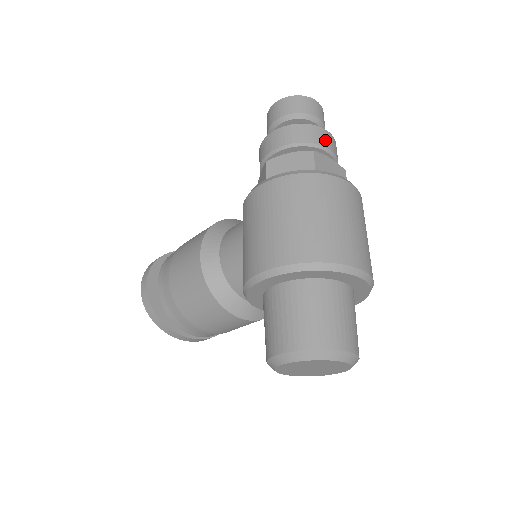
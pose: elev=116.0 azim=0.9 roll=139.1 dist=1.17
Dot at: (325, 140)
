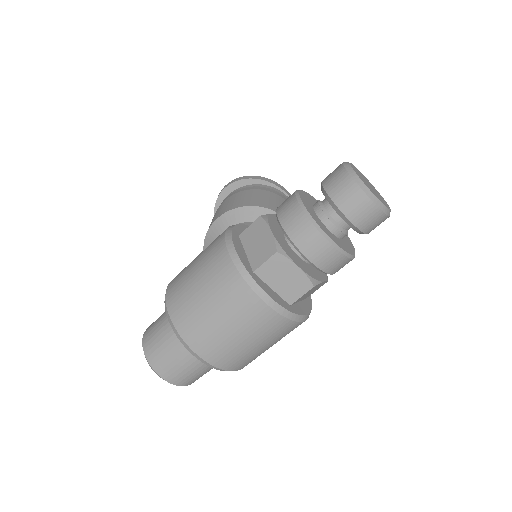
Dot at: (313, 249)
